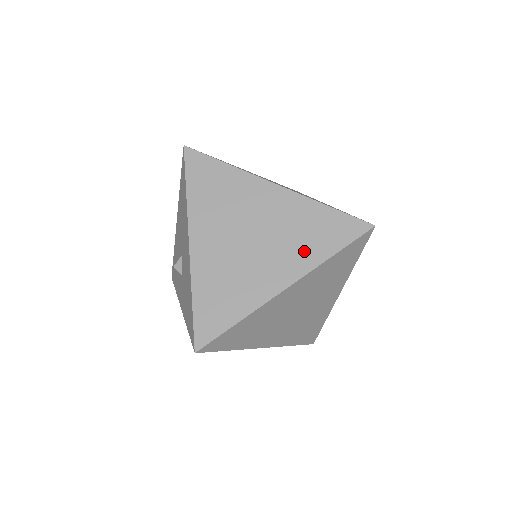
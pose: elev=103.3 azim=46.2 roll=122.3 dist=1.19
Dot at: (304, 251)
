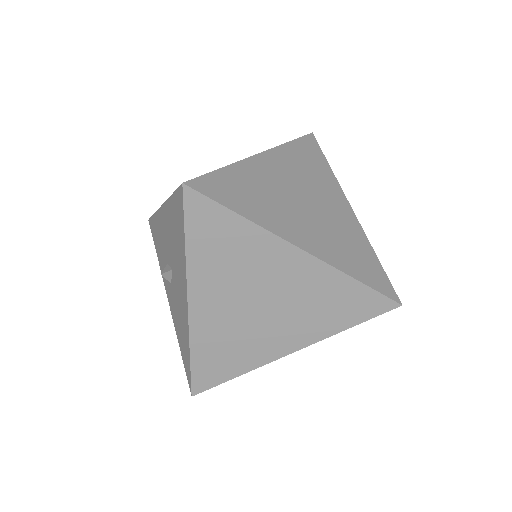
Dot at: (318, 322)
